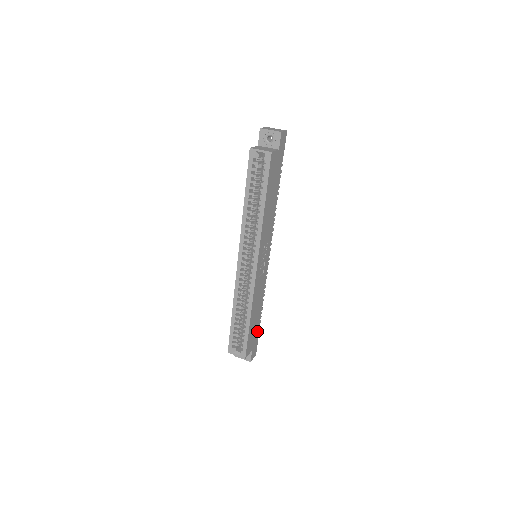
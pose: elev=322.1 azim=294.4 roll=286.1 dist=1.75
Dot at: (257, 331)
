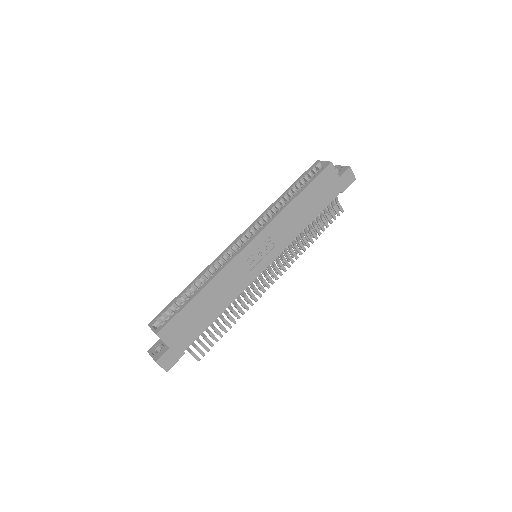
Dot at: (193, 336)
